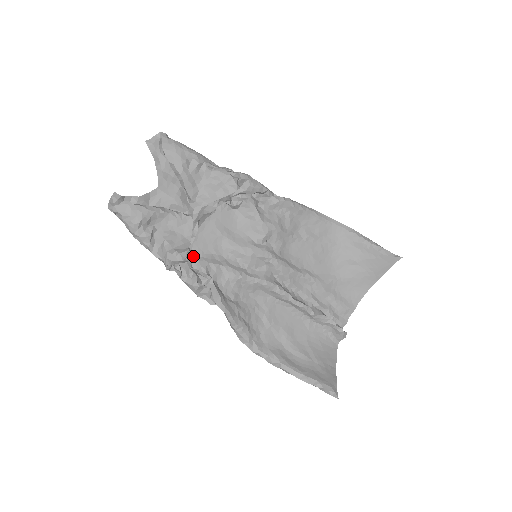
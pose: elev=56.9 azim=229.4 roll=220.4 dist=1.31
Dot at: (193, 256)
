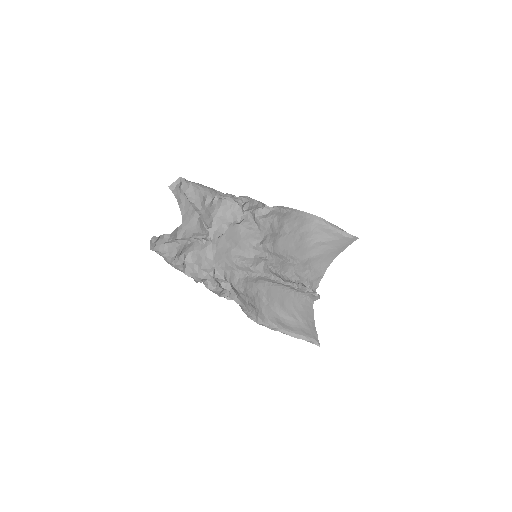
Dot at: (214, 269)
